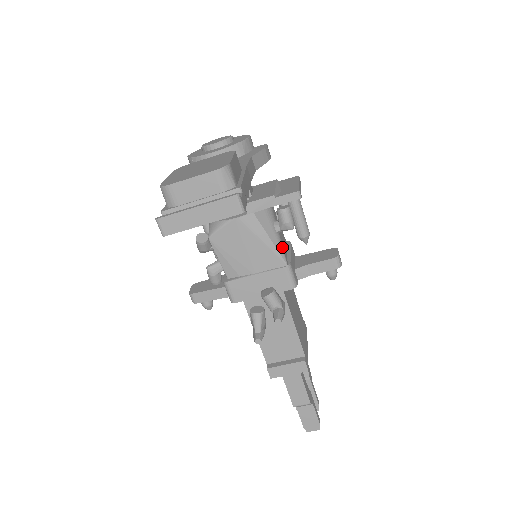
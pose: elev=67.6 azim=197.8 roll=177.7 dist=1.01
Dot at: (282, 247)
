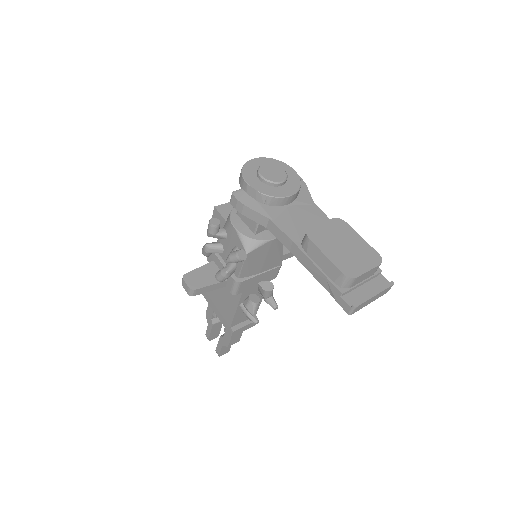
Dot at: occluded
